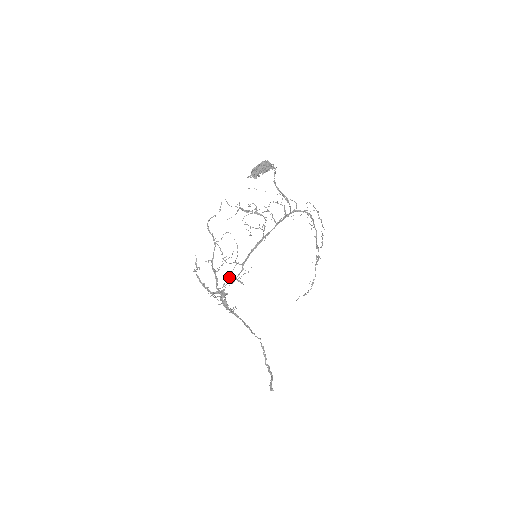
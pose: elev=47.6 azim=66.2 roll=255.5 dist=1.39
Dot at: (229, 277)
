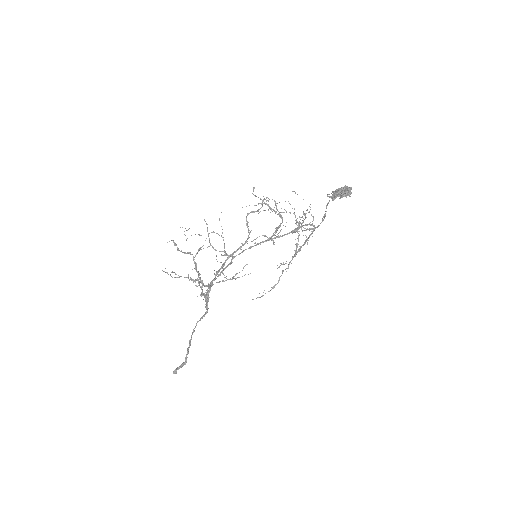
Dot at: (234, 276)
